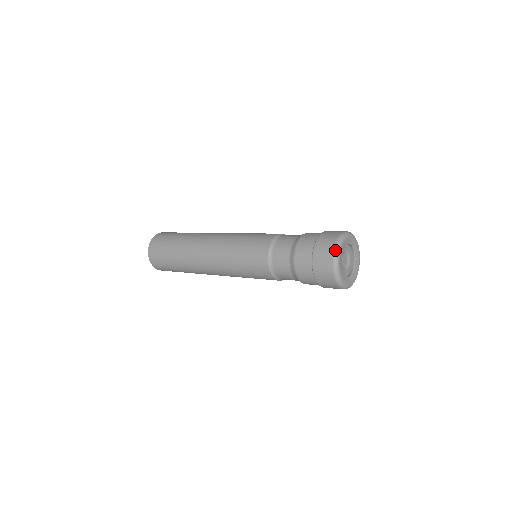
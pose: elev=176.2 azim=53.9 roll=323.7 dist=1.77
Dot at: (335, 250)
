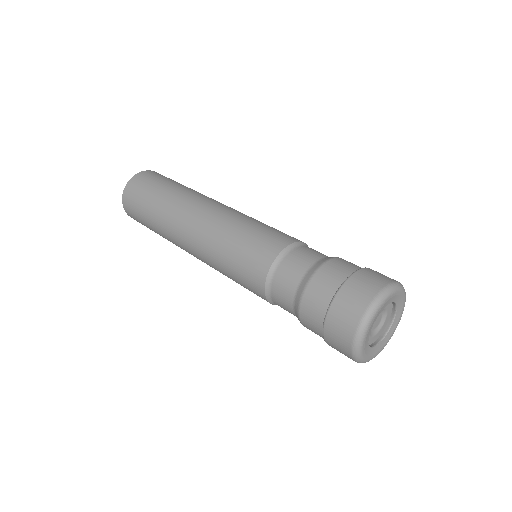
Dot at: (353, 351)
